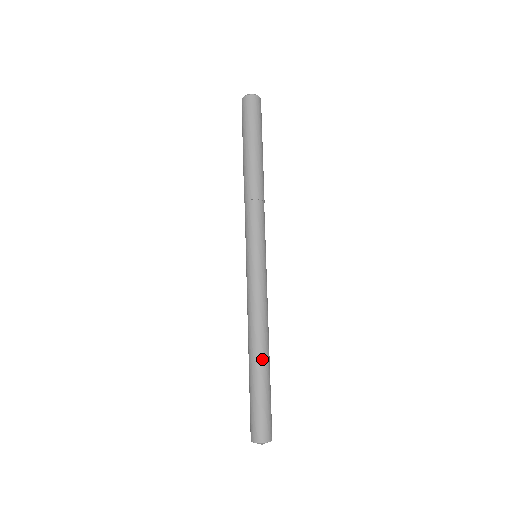
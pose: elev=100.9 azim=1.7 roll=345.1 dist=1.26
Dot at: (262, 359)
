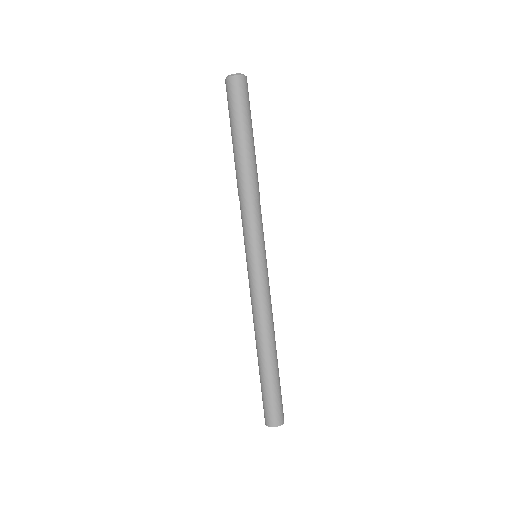
Dot at: (273, 355)
